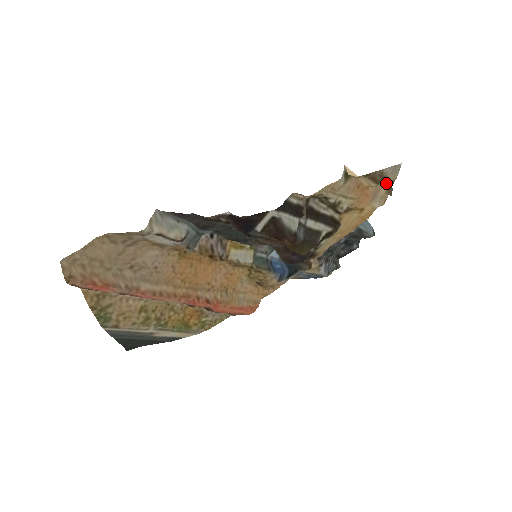
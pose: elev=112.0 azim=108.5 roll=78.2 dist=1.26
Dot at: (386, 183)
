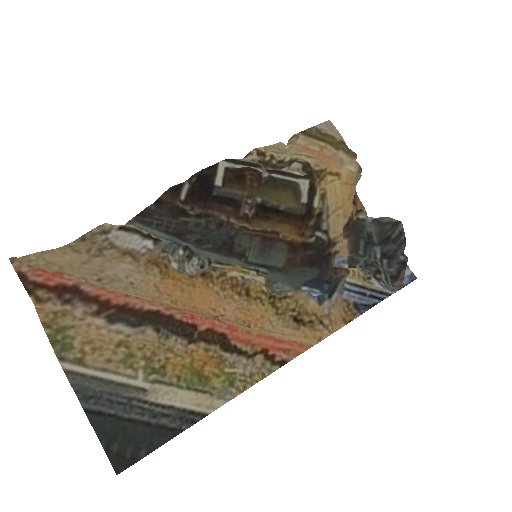
Dot at: (340, 149)
